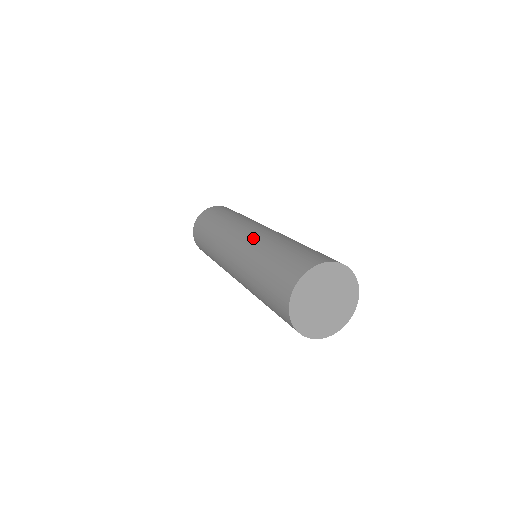
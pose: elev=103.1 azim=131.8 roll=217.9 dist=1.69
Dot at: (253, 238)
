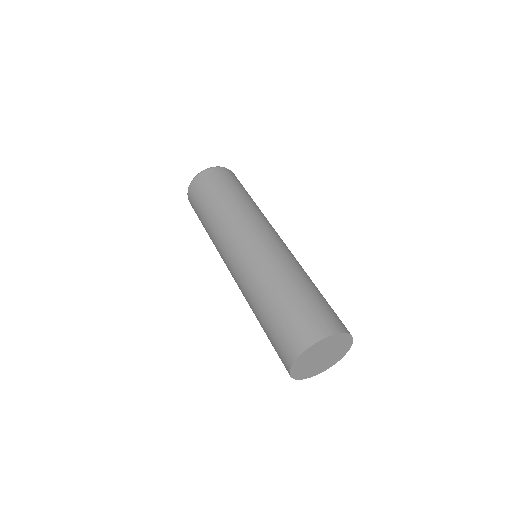
Dot at: (250, 266)
